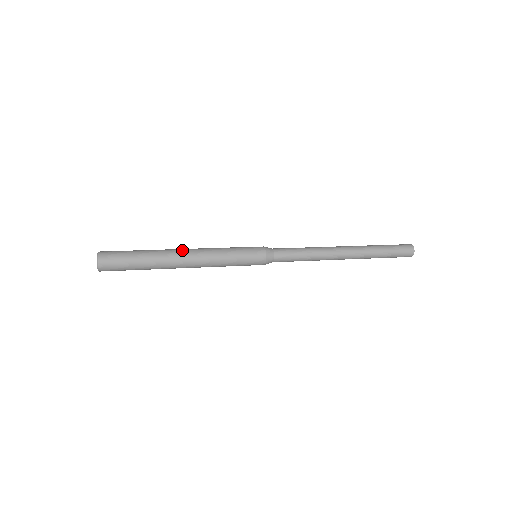
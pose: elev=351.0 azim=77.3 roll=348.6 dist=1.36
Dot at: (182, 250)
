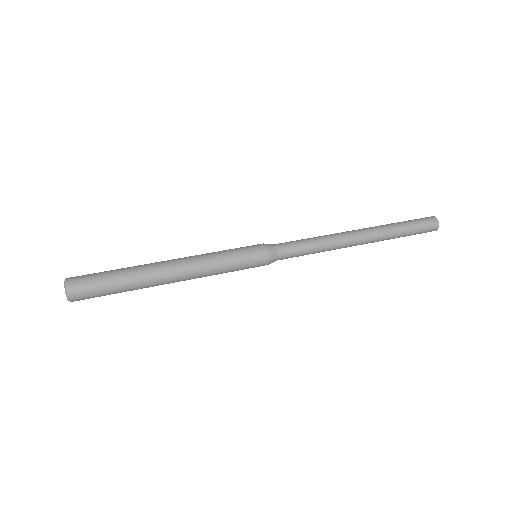
Dot at: occluded
